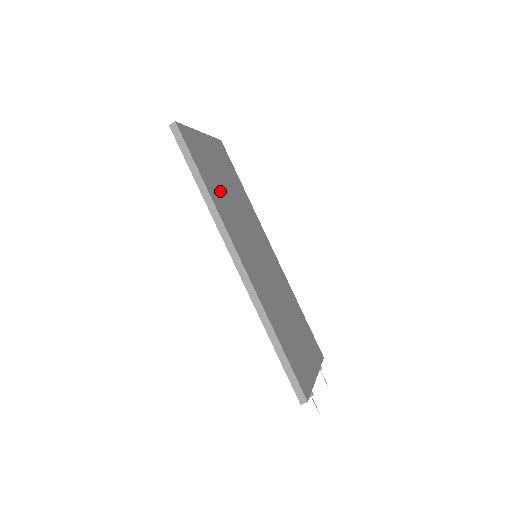
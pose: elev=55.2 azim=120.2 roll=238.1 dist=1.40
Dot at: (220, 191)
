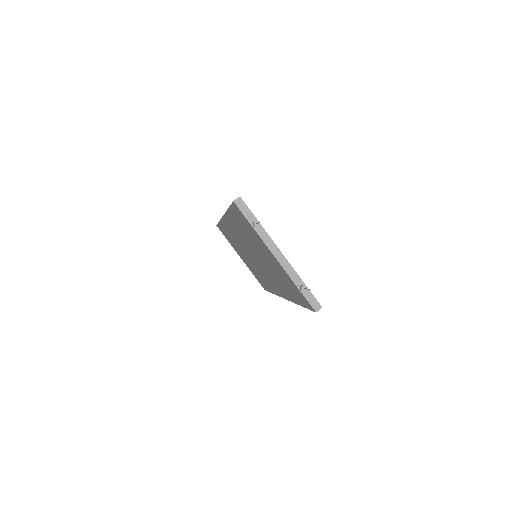
Dot at: occluded
